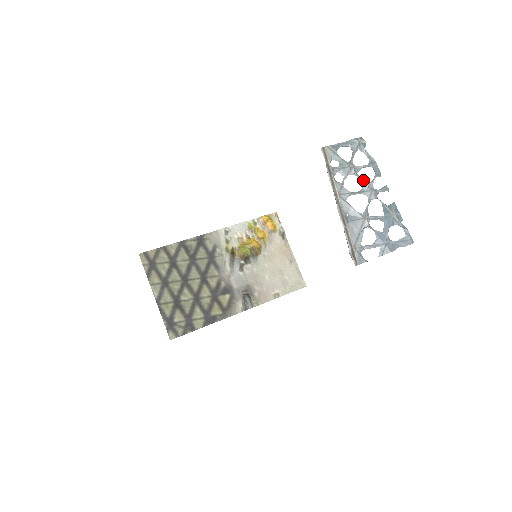
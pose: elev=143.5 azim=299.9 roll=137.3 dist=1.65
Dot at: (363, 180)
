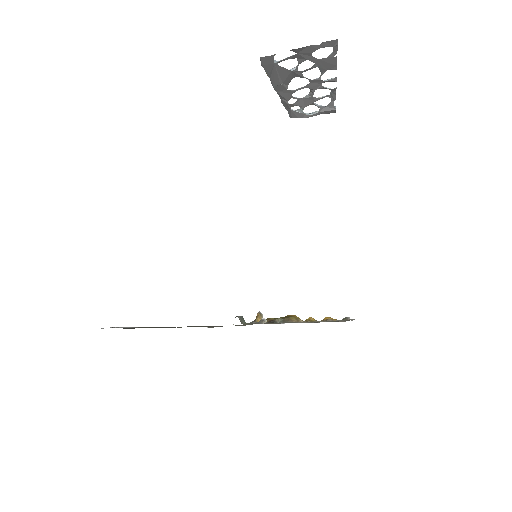
Dot at: (311, 88)
